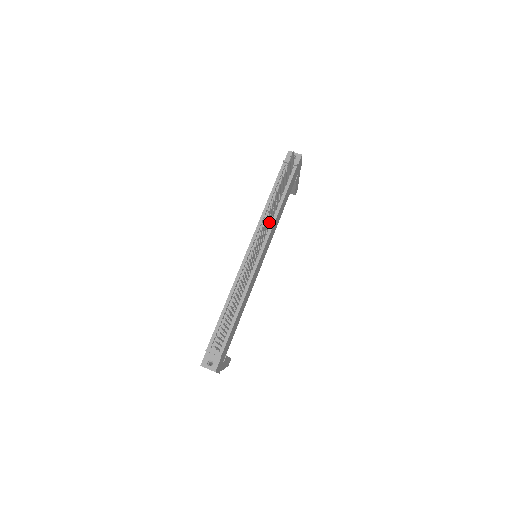
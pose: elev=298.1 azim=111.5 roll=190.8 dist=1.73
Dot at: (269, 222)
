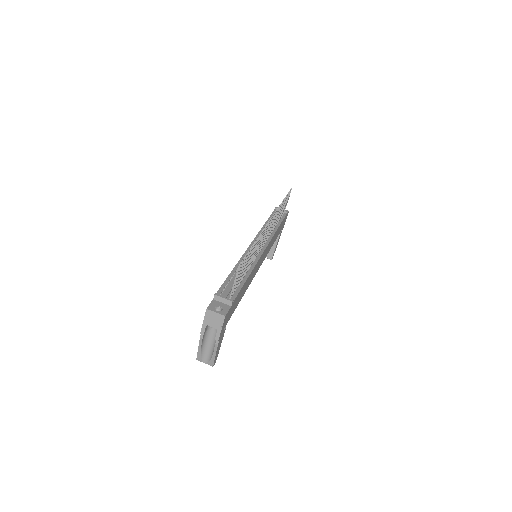
Dot at: occluded
